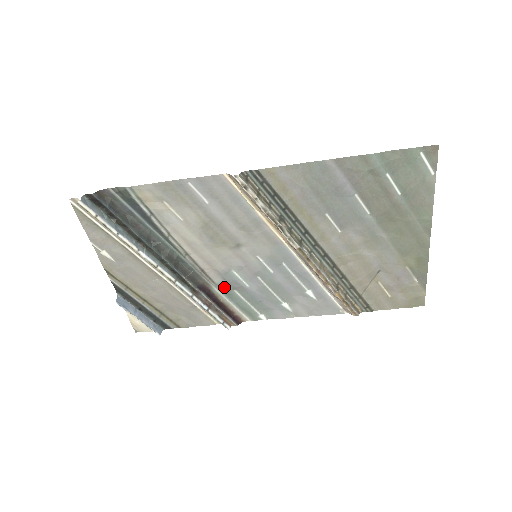
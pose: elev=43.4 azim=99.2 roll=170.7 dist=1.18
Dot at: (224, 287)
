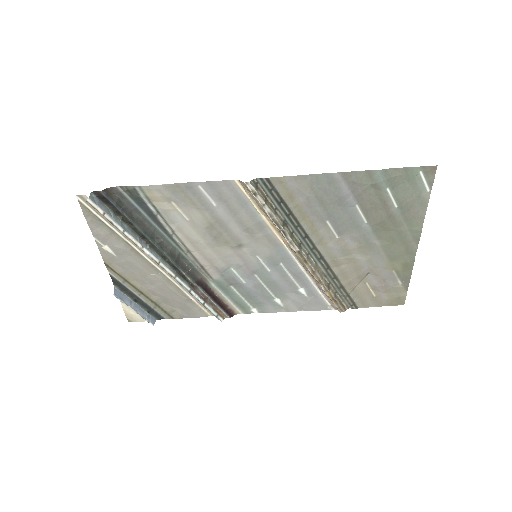
Dot at: (221, 283)
